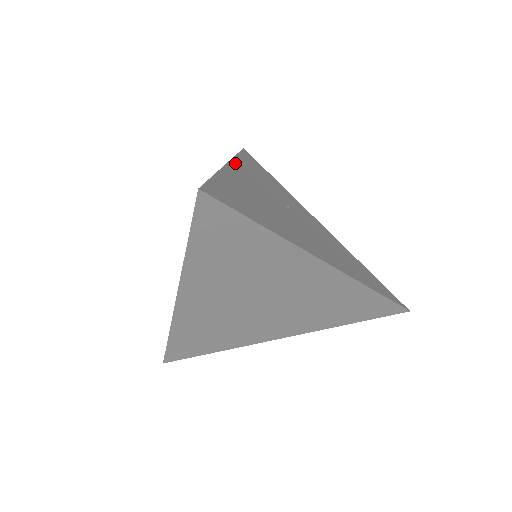
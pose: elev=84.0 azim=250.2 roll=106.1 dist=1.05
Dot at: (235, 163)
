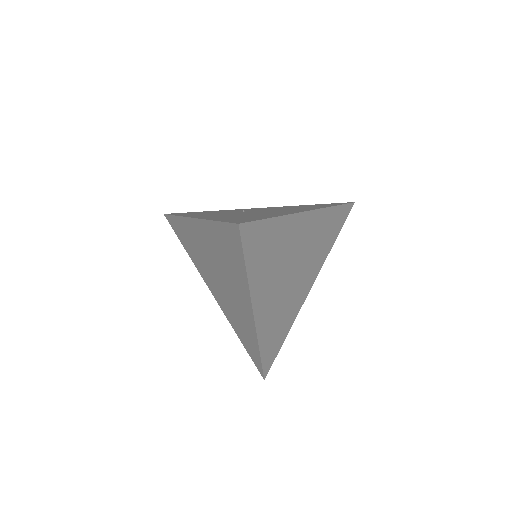
Dot at: occluded
